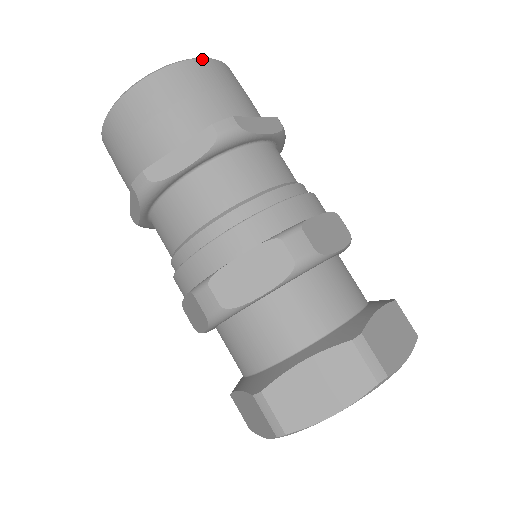
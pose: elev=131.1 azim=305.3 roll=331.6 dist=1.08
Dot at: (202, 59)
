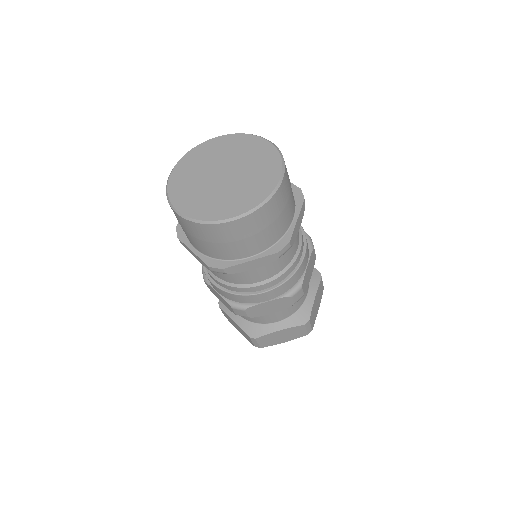
Dot at: (278, 191)
